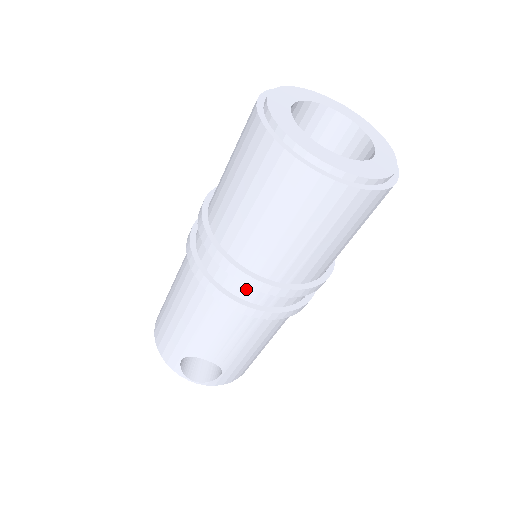
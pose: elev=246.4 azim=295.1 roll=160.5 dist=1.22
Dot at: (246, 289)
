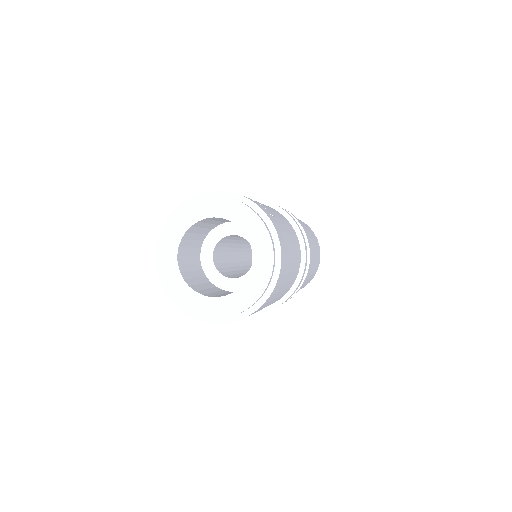
Dot at: occluded
